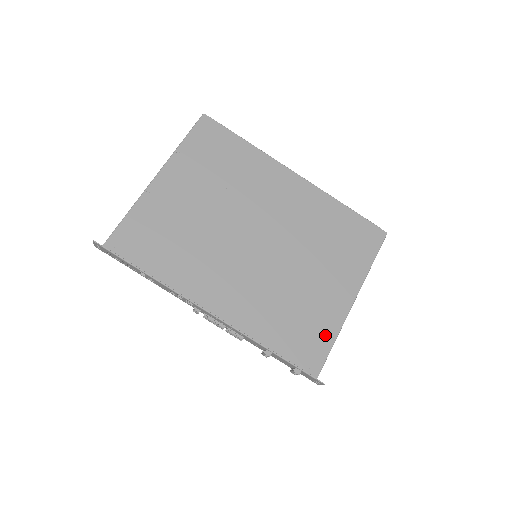
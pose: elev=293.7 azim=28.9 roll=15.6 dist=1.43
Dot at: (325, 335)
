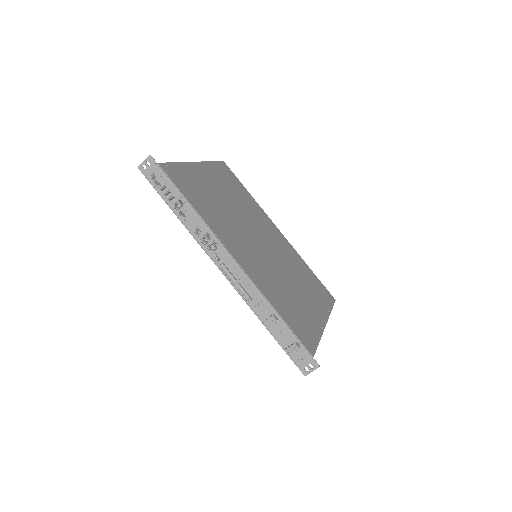
Dot at: (313, 332)
